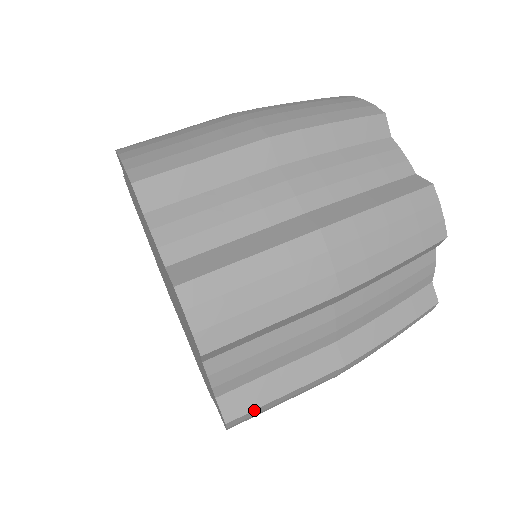
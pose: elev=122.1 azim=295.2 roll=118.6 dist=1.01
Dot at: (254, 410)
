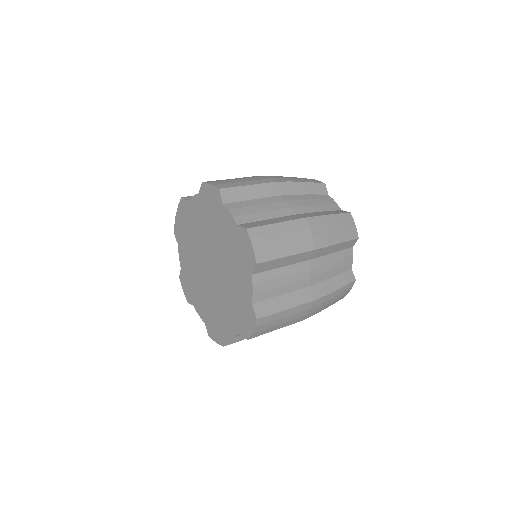
Dot at: (261, 226)
